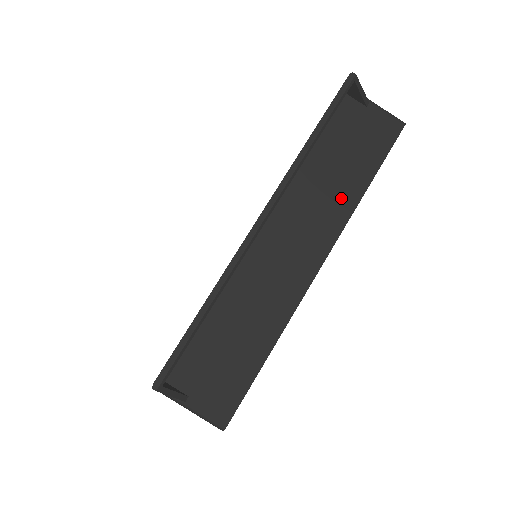
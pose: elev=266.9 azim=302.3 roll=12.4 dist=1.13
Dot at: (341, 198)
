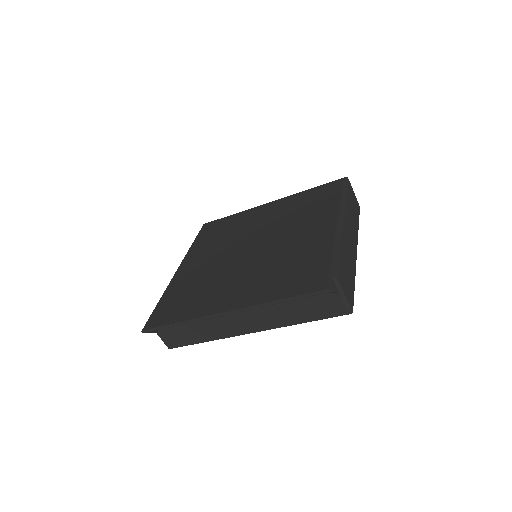
Dot at: (283, 318)
